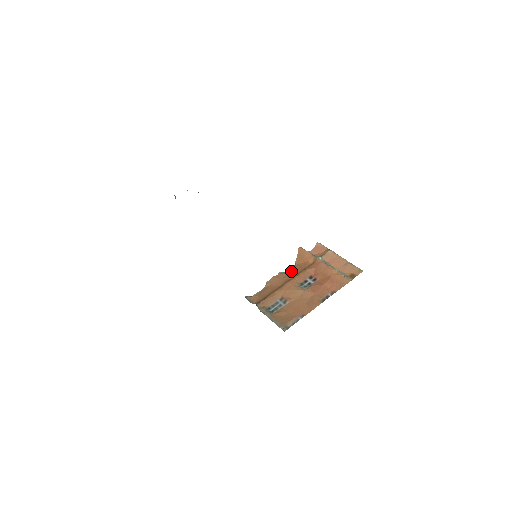
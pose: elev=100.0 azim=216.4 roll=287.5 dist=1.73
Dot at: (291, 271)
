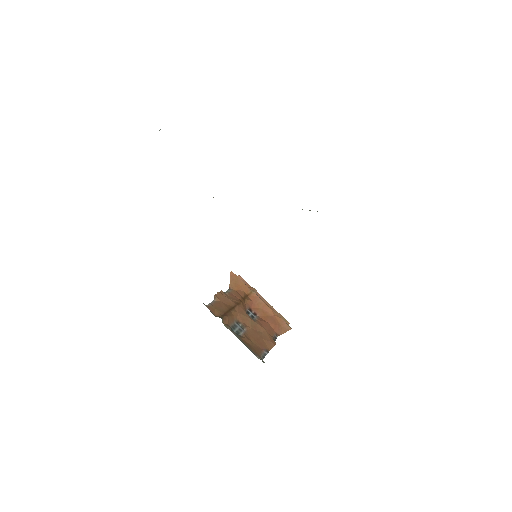
Dot at: (232, 294)
